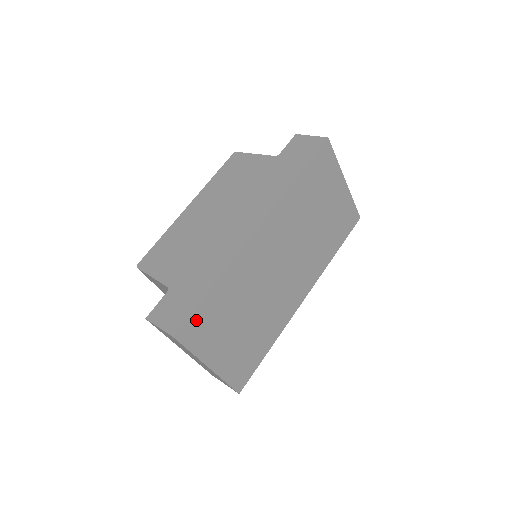
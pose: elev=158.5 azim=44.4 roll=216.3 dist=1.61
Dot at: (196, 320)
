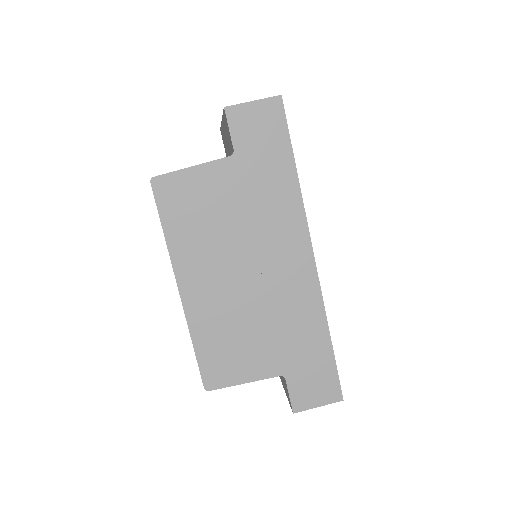
Dot at: occluded
